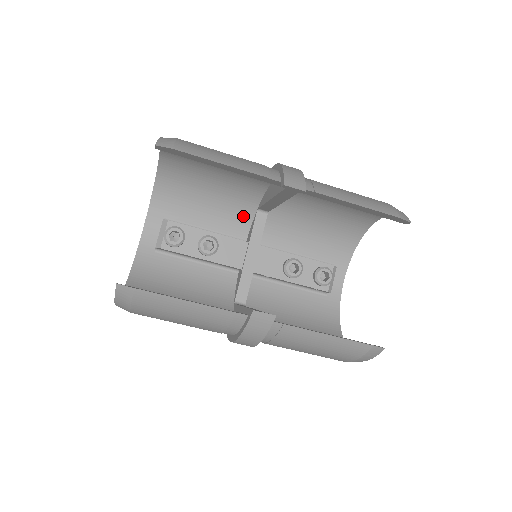
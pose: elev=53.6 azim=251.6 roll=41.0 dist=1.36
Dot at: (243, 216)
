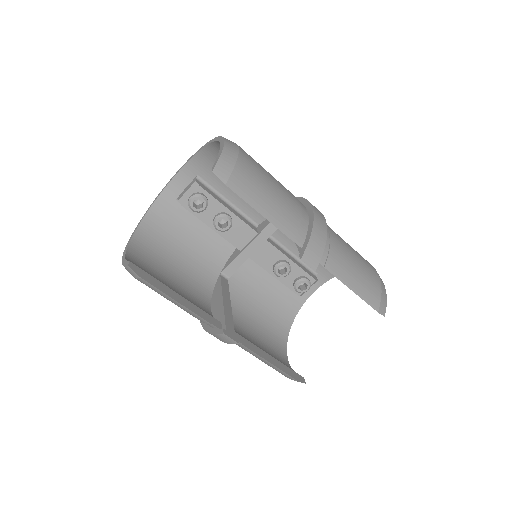
Dot at: occluded
